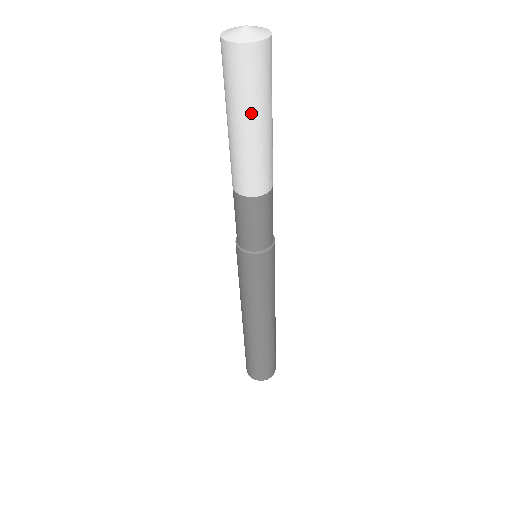
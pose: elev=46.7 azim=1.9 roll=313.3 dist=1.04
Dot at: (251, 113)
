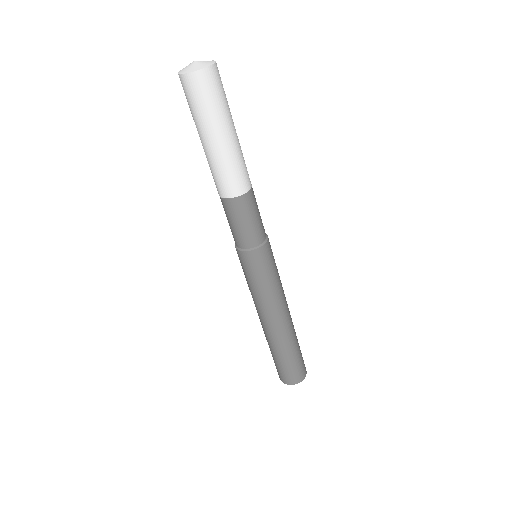
Dot at: (198, 127)
